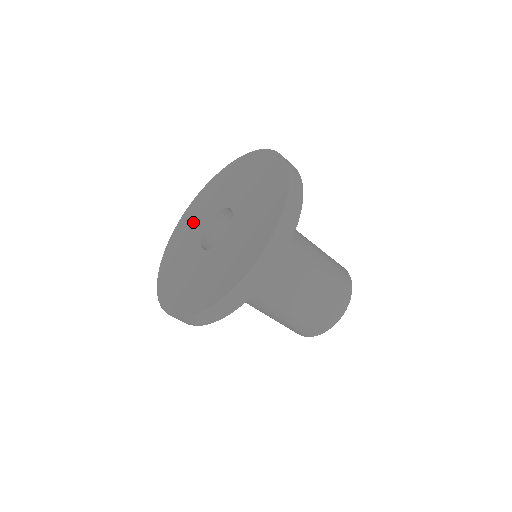
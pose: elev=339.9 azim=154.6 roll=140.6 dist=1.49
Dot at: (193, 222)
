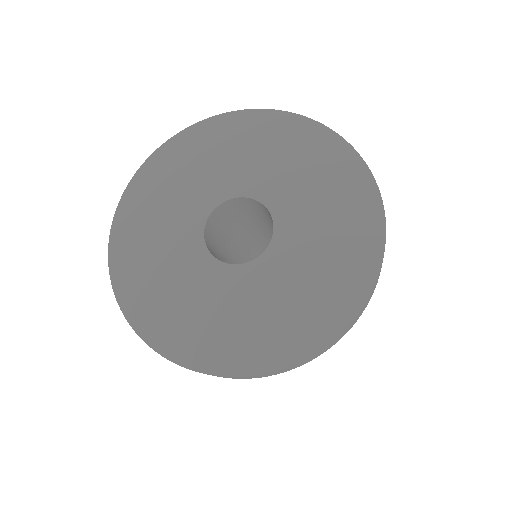
Dot at: (162, 219)
